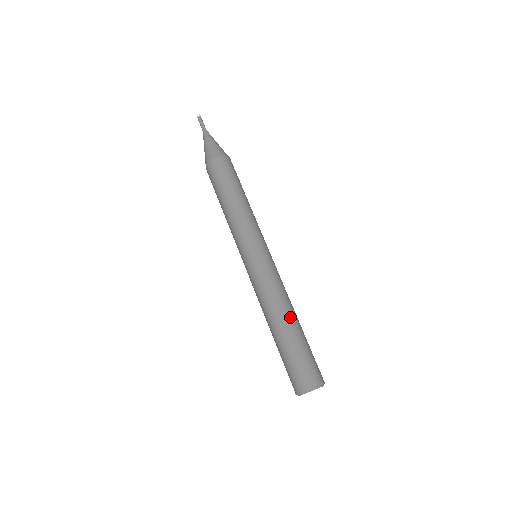
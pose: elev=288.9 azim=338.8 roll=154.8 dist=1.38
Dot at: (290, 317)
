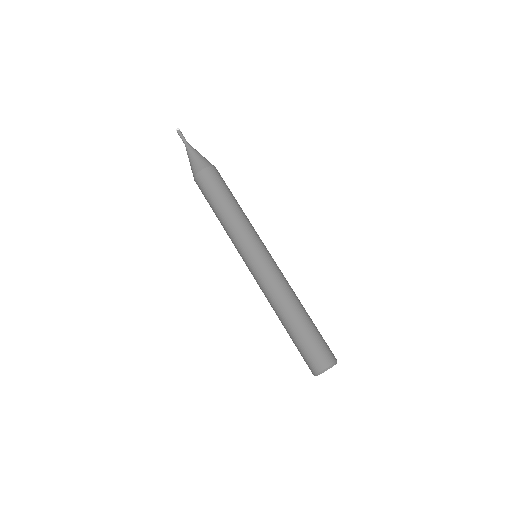
Dot at: (302, 305)
